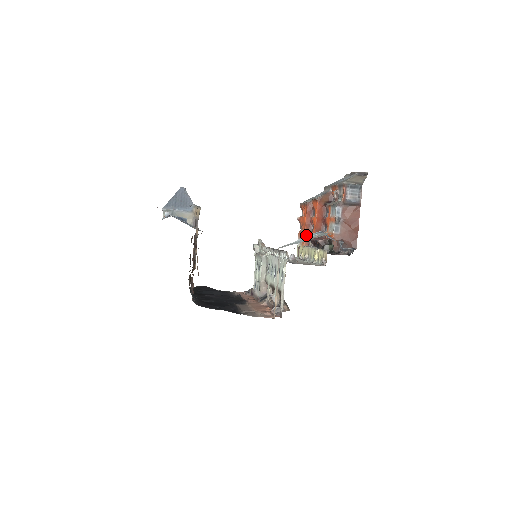
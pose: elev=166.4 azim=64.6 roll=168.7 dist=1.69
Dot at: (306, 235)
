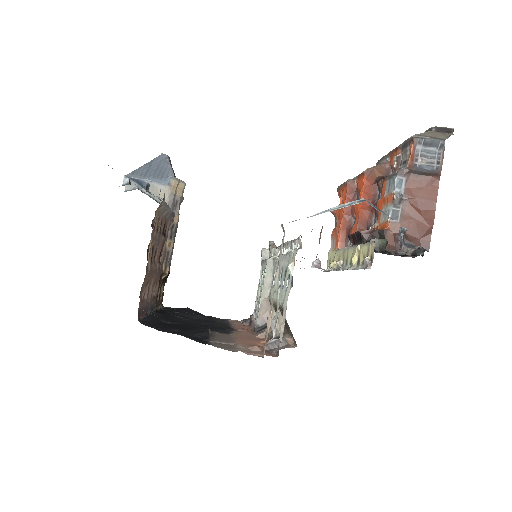
Dot at: (342, 232)
